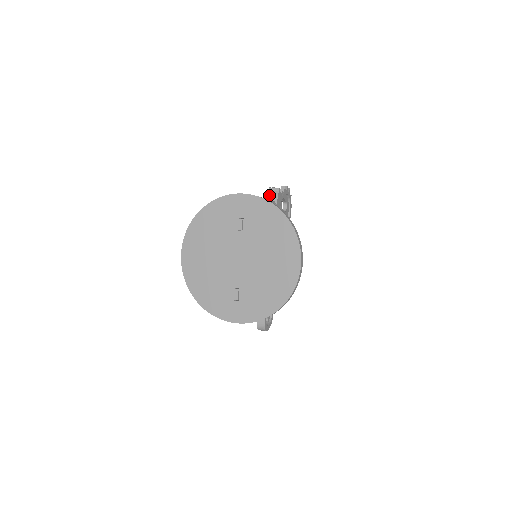
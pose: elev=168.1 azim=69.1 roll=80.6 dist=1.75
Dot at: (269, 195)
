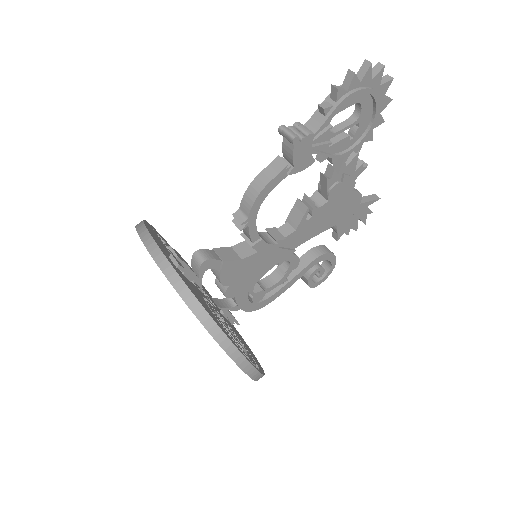
Dot at: occluded
